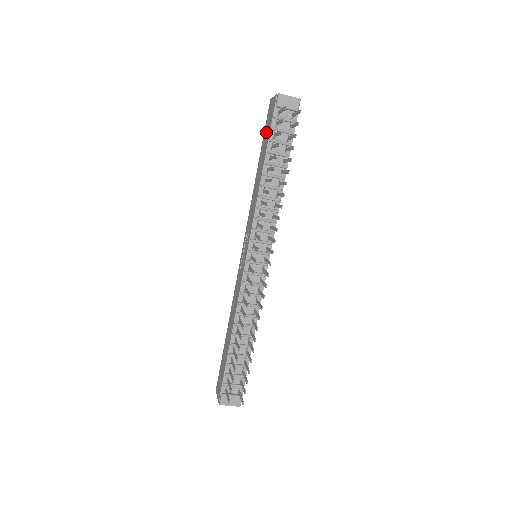
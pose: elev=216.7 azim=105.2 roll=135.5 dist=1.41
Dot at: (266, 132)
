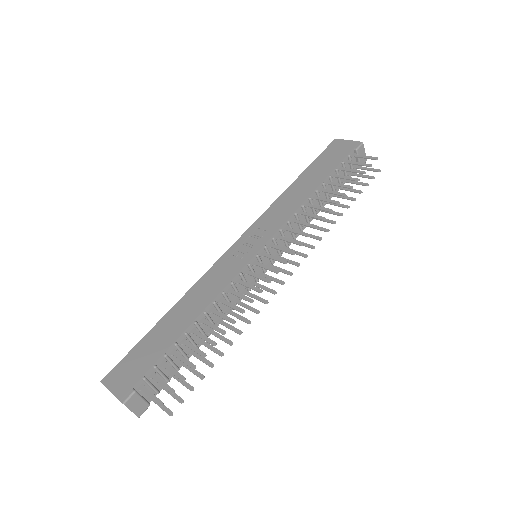
Dot at: (327, 159)
